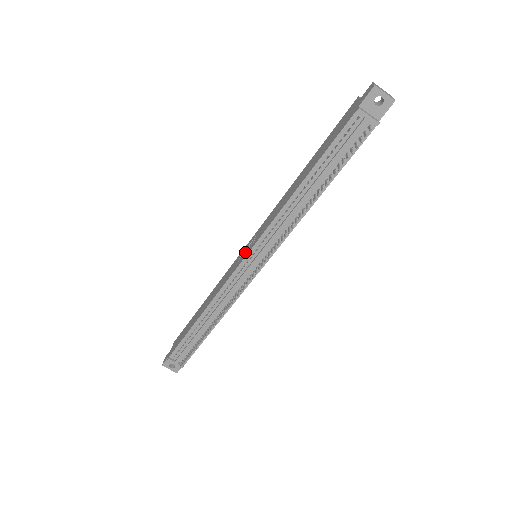
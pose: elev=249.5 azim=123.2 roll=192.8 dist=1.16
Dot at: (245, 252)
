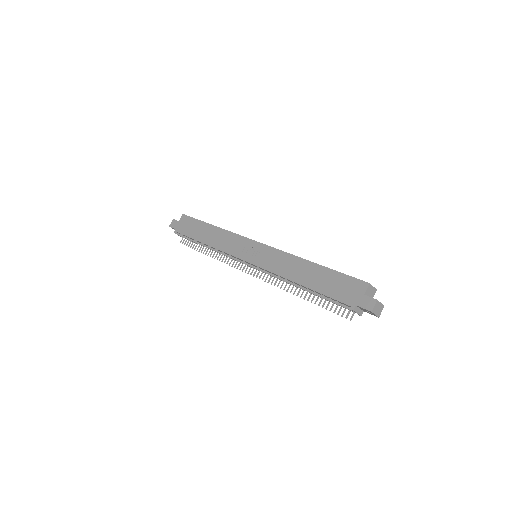
Dot at: (250, 251)
